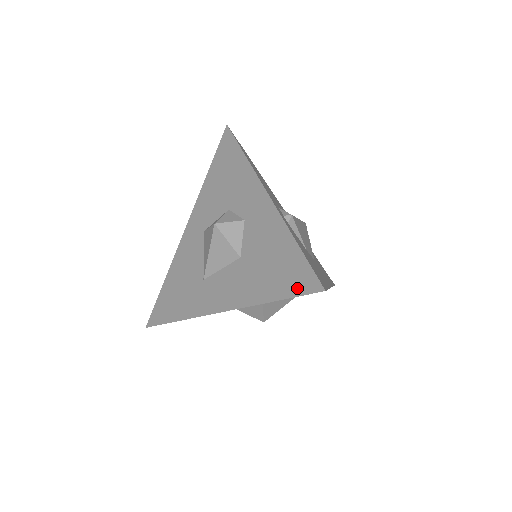
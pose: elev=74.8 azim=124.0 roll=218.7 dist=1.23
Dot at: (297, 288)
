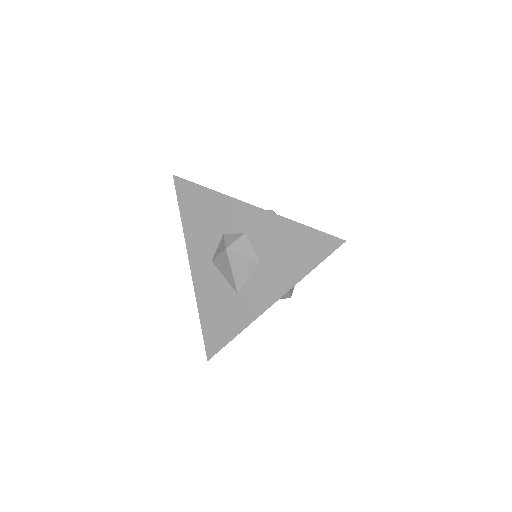
Dot at: (323, 252)
